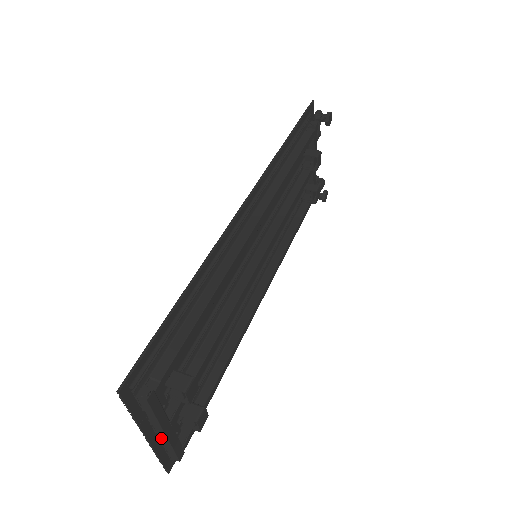
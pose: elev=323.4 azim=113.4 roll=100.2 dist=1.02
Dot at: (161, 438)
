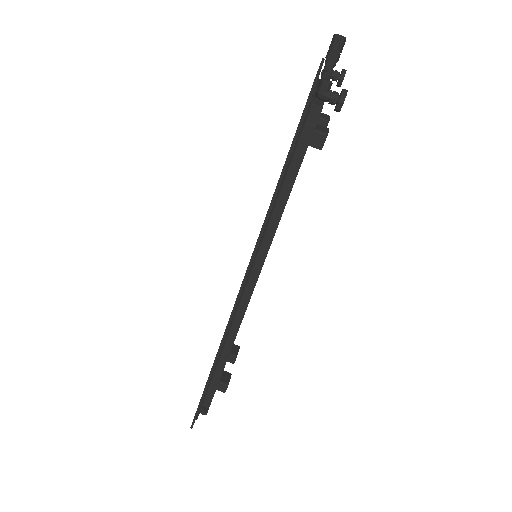
Dot at: occluded
